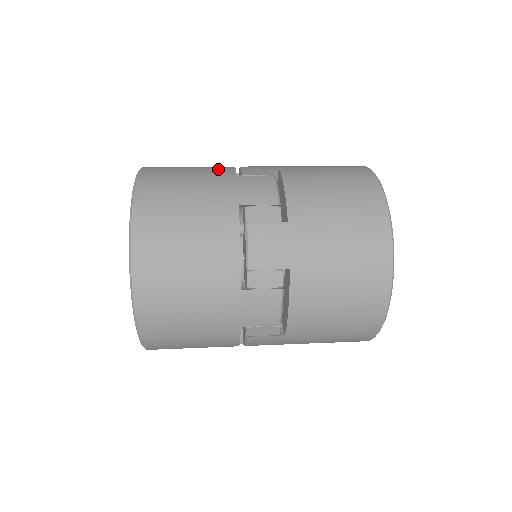
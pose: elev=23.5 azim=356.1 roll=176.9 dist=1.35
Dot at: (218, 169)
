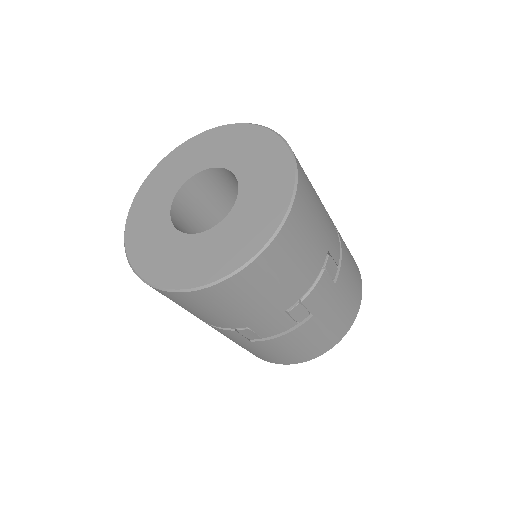
Dot at: occluded
